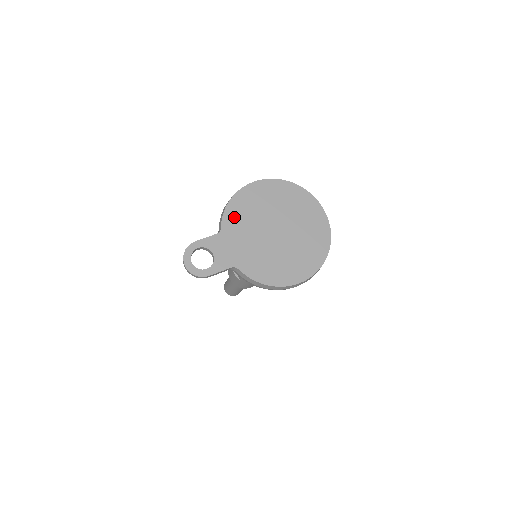
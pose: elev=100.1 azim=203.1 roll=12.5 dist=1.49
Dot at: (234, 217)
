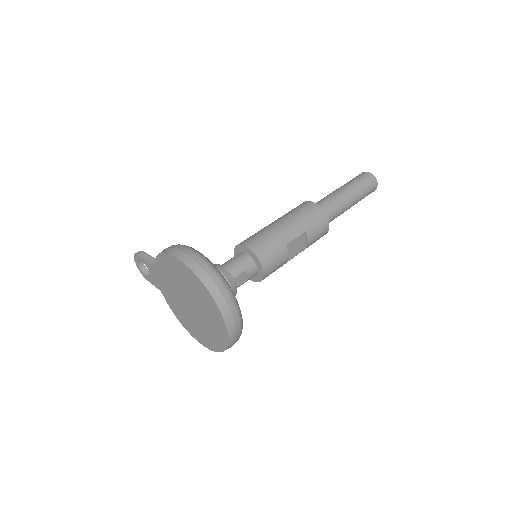
Dot at: (162, 266)
